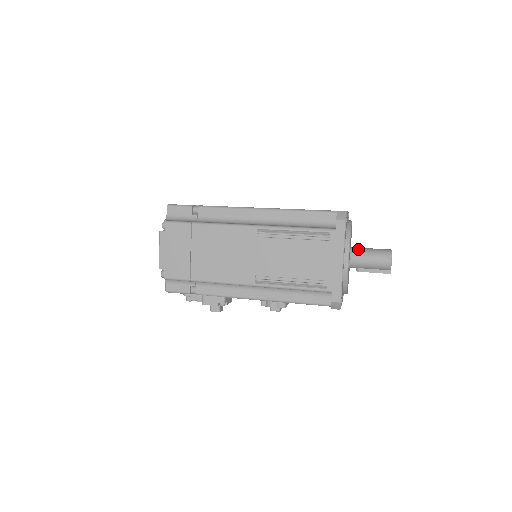
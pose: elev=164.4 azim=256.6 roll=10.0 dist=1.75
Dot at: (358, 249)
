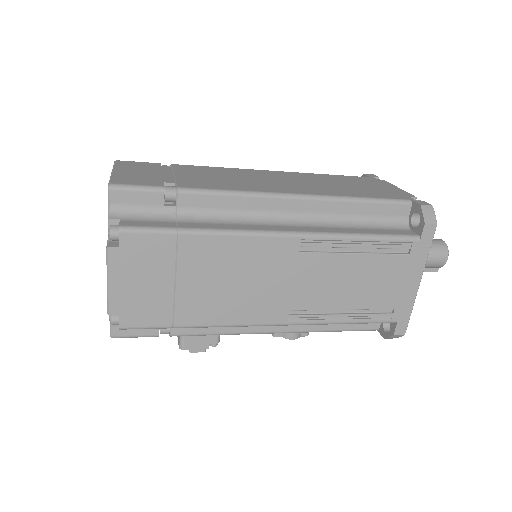
Dot at: occluded
